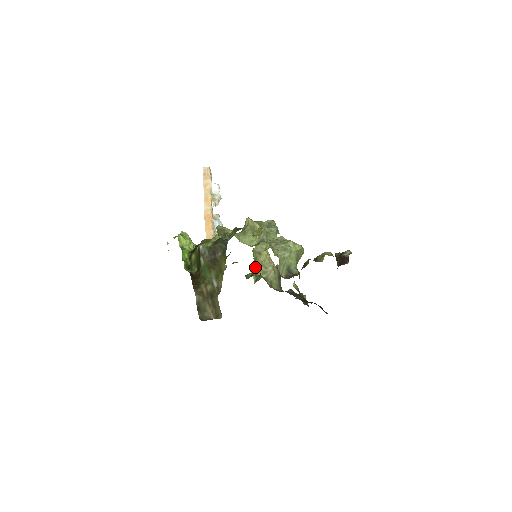
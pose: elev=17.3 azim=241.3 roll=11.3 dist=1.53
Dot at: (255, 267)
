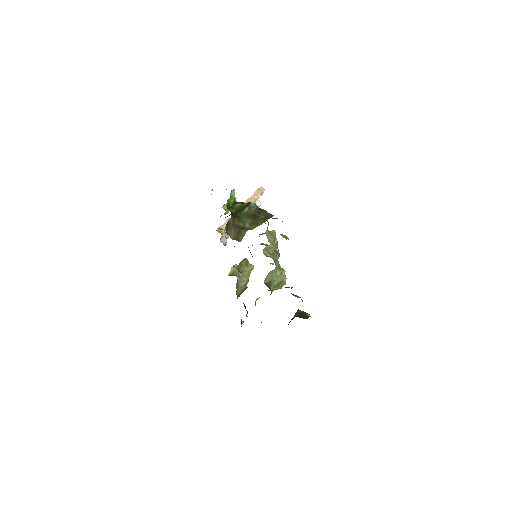
Dot at: (237, 268)
